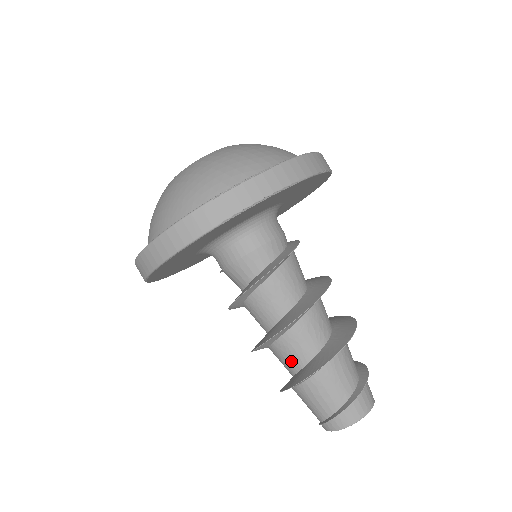
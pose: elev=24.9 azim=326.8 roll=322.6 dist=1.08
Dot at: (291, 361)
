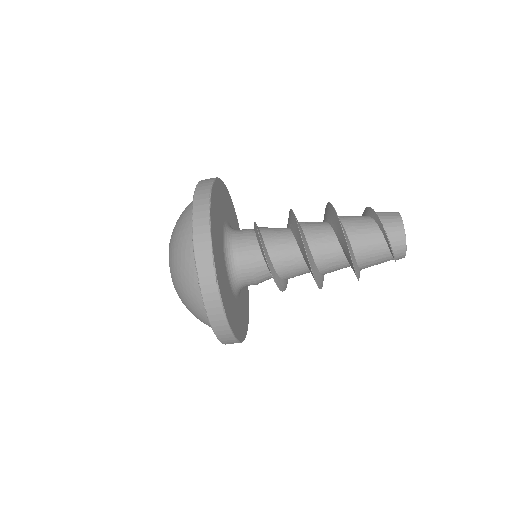
Dot at: (341, 268)
